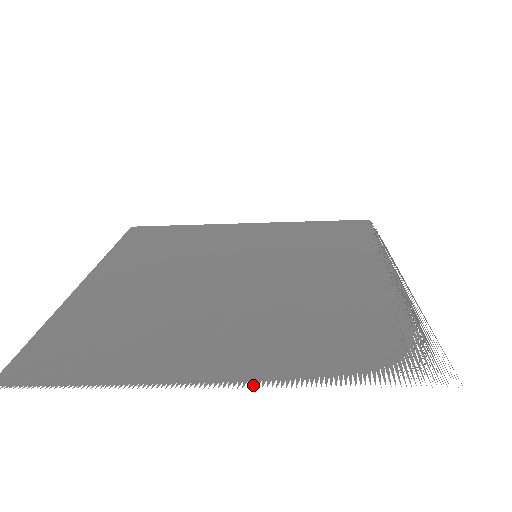
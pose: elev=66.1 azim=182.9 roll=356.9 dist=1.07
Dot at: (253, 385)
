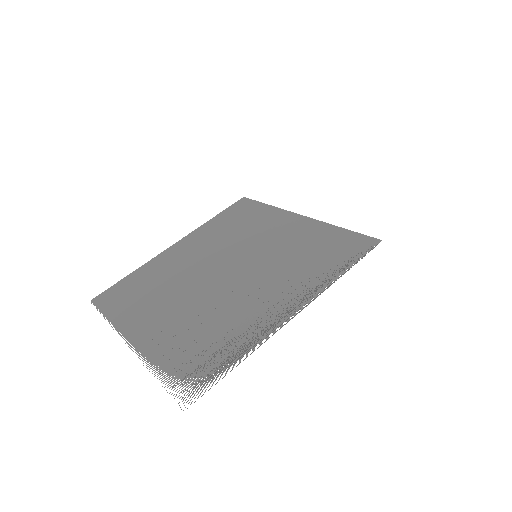
Dot at: occluded
